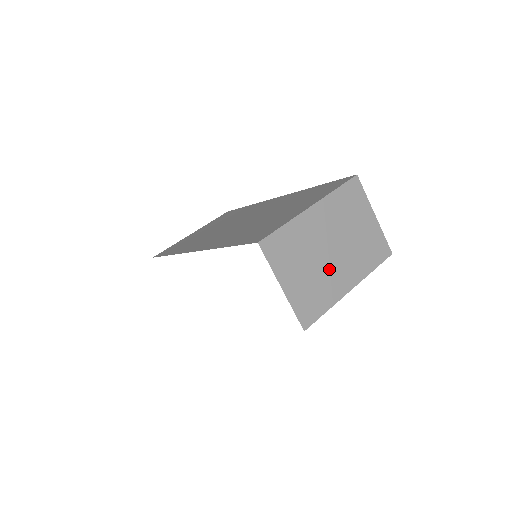
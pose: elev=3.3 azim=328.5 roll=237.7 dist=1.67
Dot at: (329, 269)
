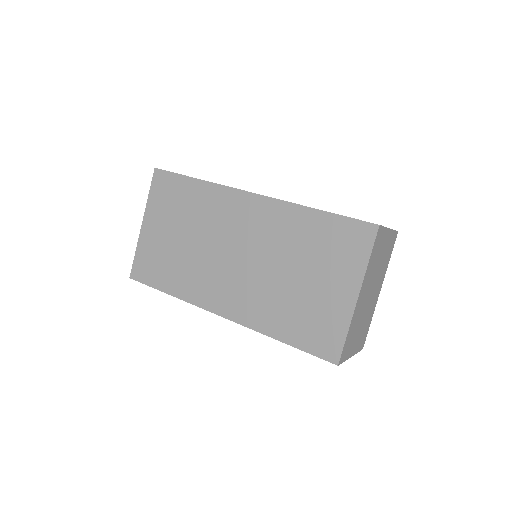
Dot at: (370, 305)
